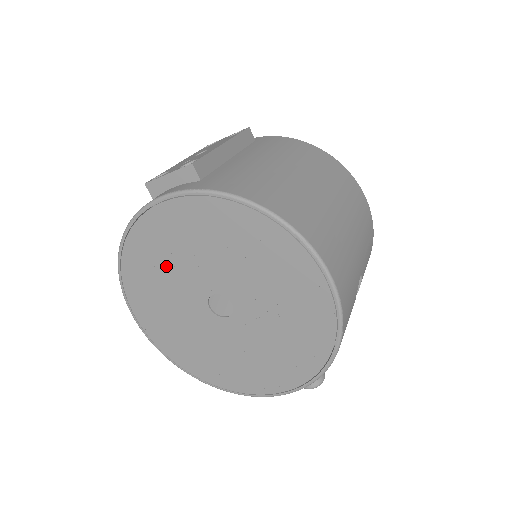
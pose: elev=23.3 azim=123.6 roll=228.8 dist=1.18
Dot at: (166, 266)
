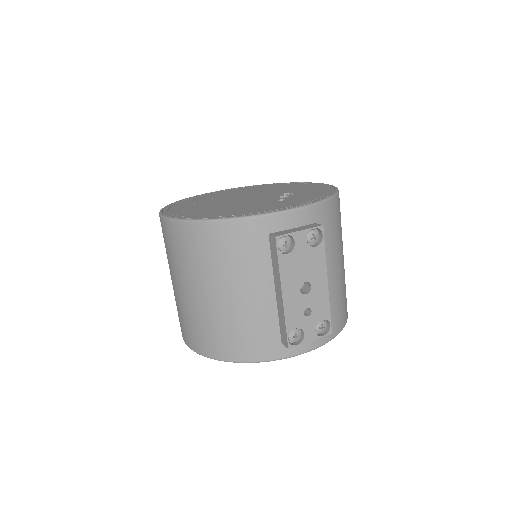
Dot at: occluded
